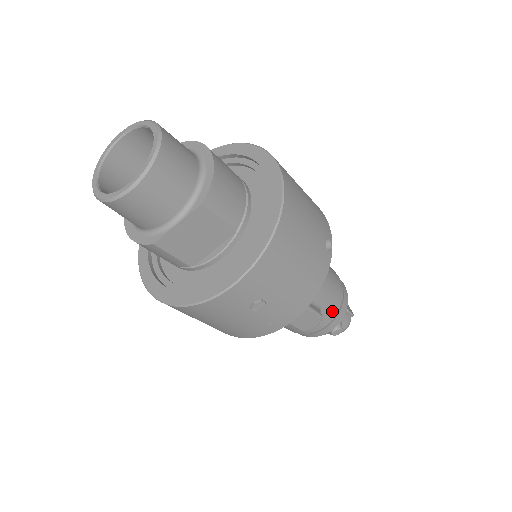
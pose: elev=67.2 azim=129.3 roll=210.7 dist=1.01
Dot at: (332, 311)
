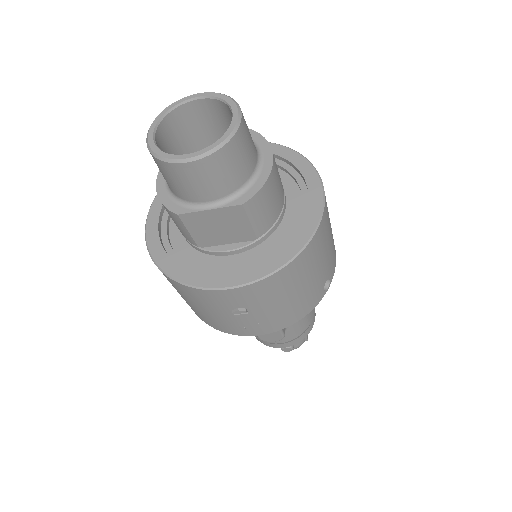
Dot at: (294, 334)
